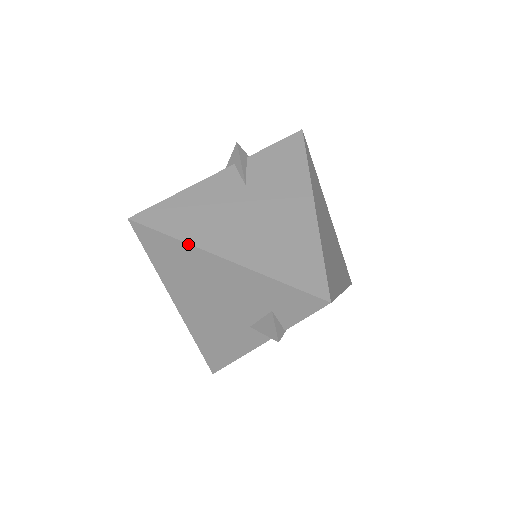
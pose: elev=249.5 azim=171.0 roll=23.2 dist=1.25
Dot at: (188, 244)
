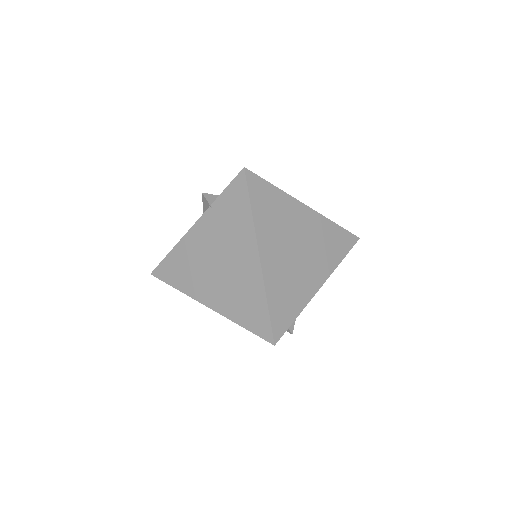
Dot at: occluded
